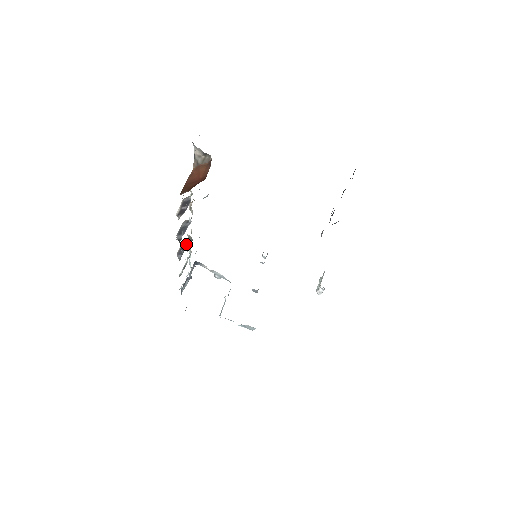
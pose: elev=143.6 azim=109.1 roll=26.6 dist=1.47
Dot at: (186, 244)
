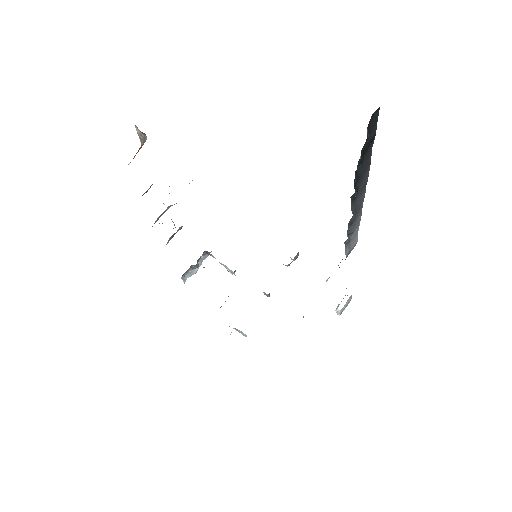
Dot at: occluded
